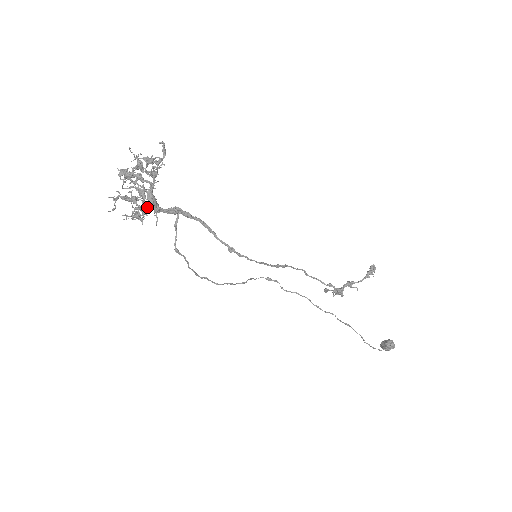
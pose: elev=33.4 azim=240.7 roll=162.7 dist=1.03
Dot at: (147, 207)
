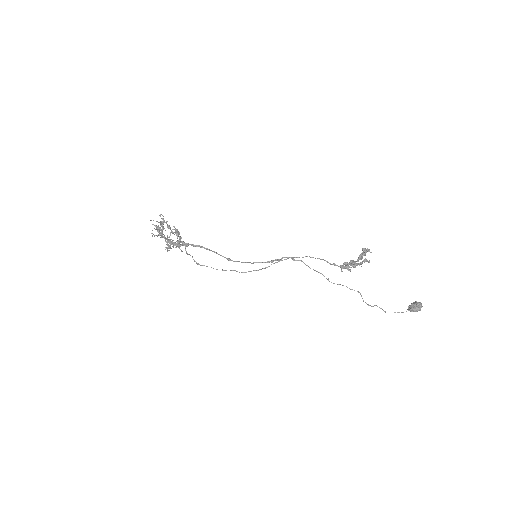
Dot at: (169, 247)
